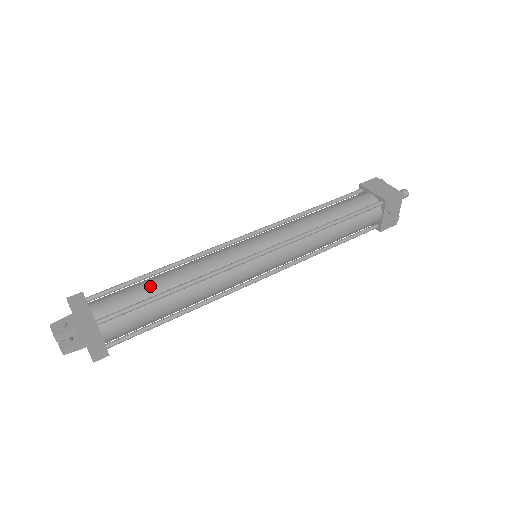
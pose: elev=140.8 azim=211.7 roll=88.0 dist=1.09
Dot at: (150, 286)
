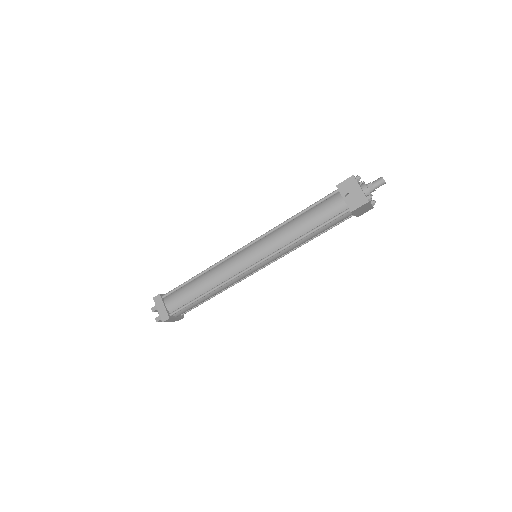
Dot at: occluded
